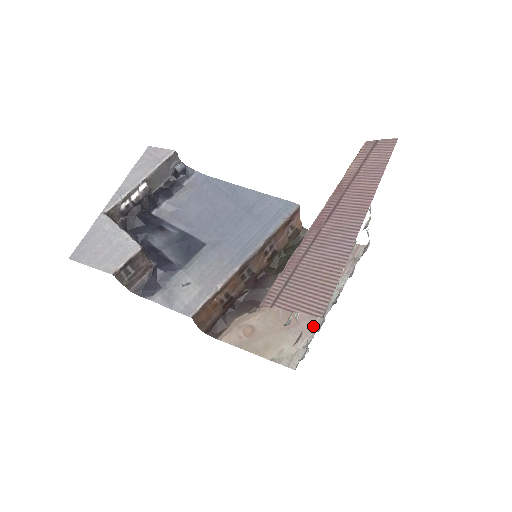
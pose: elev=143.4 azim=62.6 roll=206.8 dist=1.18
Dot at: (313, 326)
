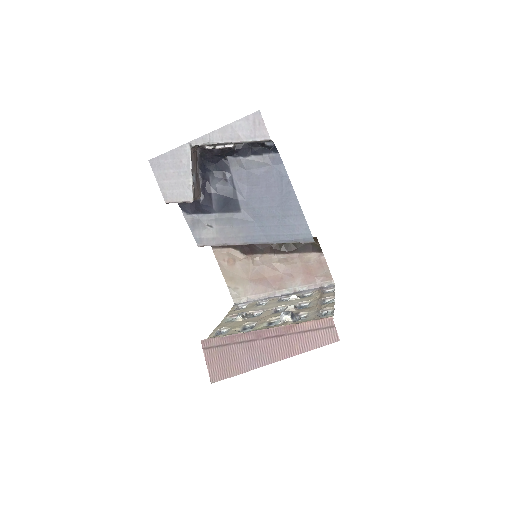
Dot at: (263, 293)
